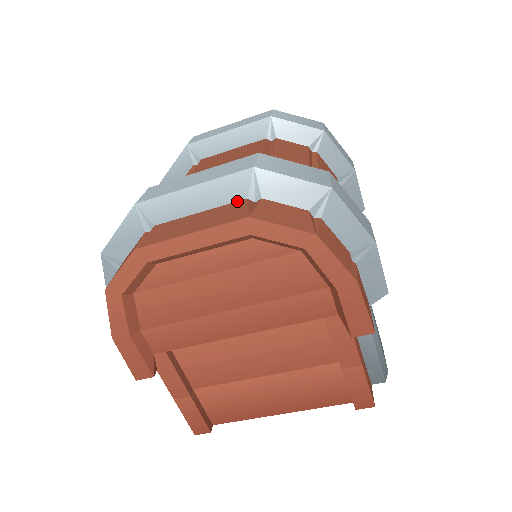
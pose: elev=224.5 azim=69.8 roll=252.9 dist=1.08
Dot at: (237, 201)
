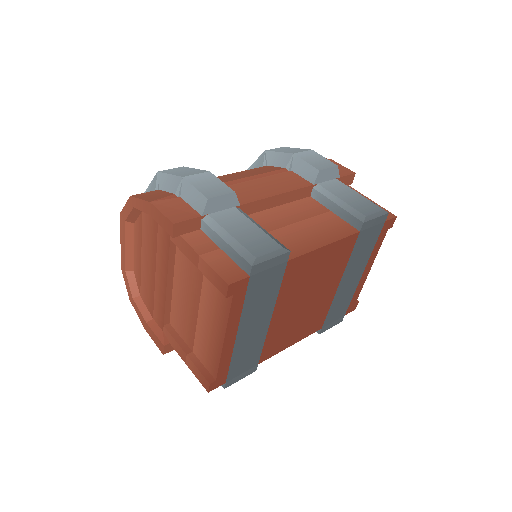
Dot at: occluded
